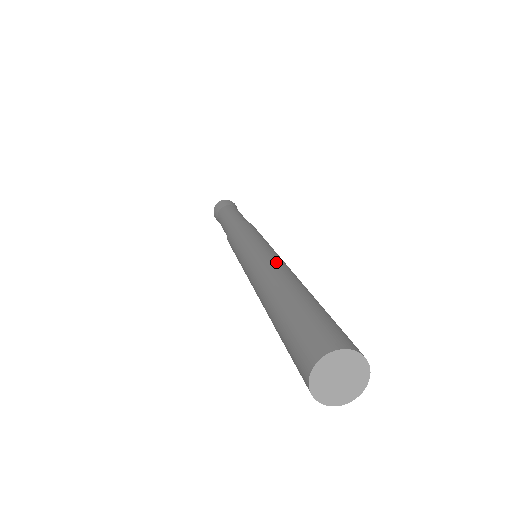
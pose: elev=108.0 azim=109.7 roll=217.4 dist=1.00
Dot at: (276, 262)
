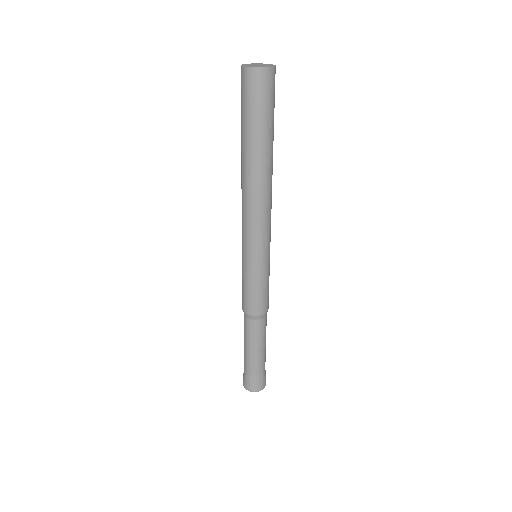
Dot at: occluded
